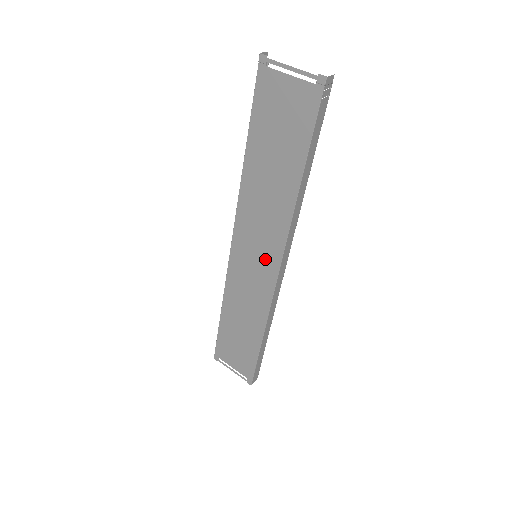
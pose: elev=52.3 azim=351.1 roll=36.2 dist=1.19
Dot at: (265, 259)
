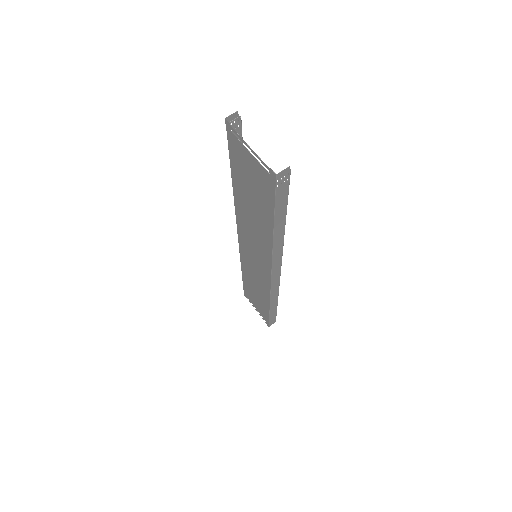
Dot at: (261, 264)
